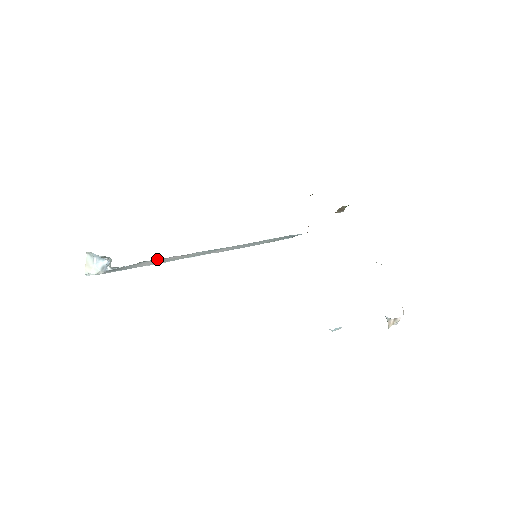
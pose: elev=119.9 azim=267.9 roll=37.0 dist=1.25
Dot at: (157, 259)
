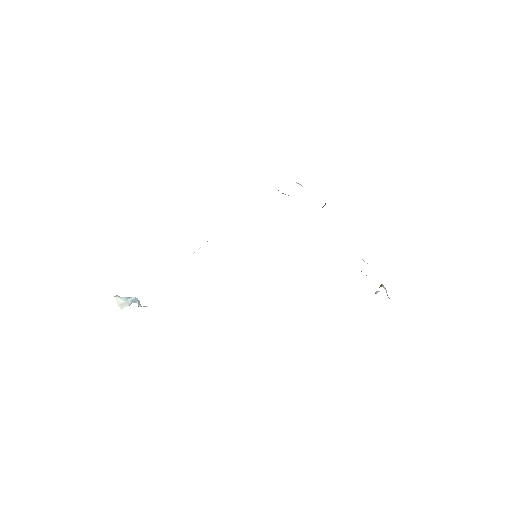
Dot at: occluded
